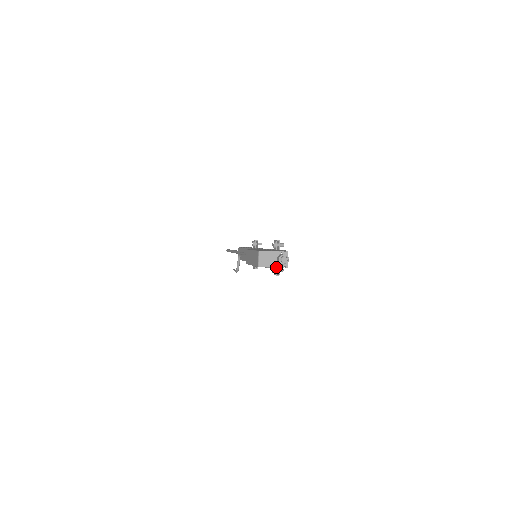
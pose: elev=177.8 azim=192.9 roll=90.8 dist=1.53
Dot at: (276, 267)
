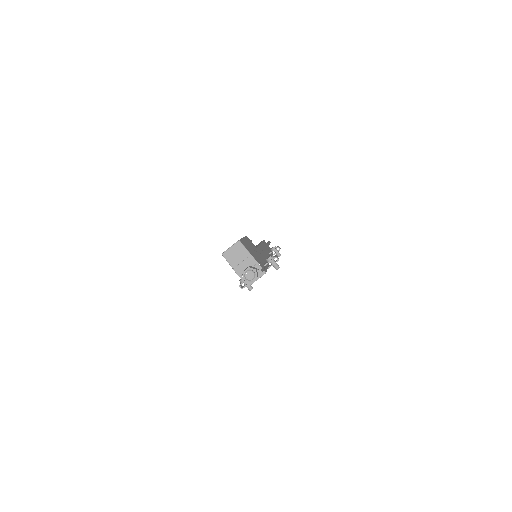
Dot at: (237, 273)
